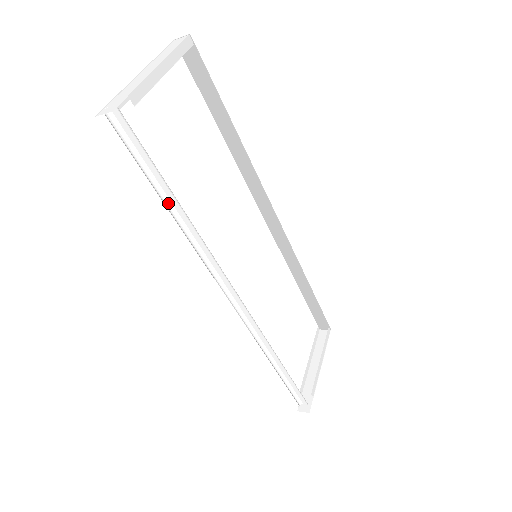
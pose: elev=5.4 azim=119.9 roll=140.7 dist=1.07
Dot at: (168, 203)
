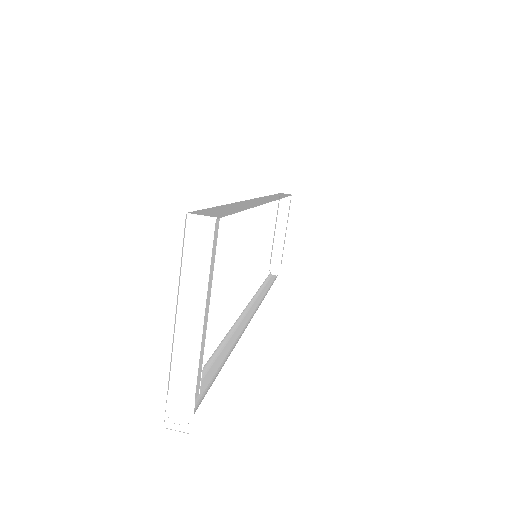
Dot at: (210, 357)
